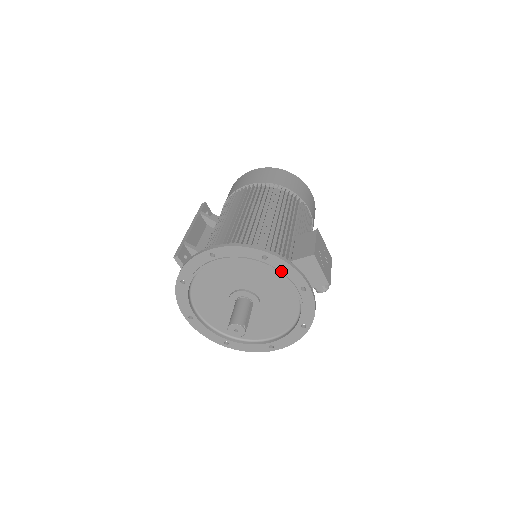
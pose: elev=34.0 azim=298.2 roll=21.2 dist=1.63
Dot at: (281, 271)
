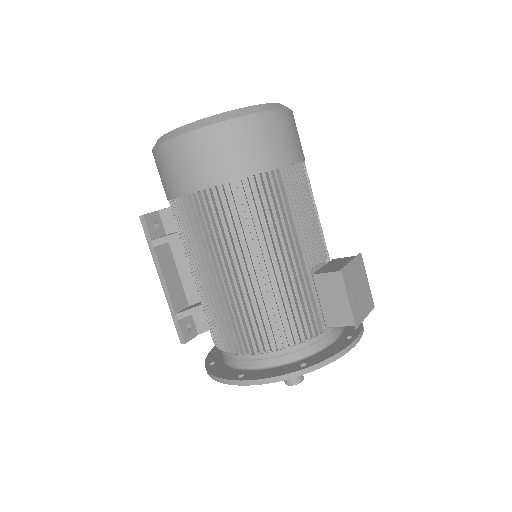
Dot at: occluded
